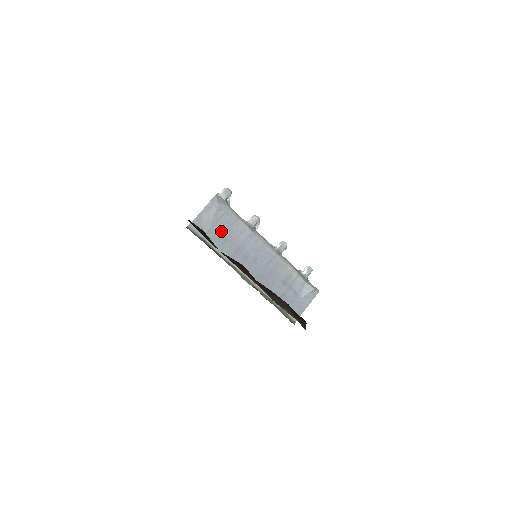
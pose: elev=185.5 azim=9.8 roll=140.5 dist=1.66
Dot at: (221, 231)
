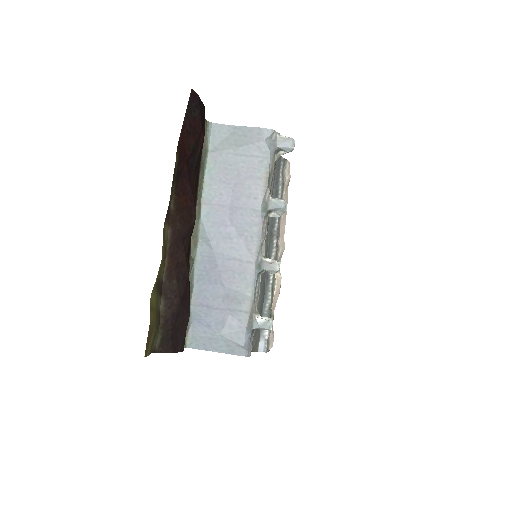
Dot at: (233, 168)
